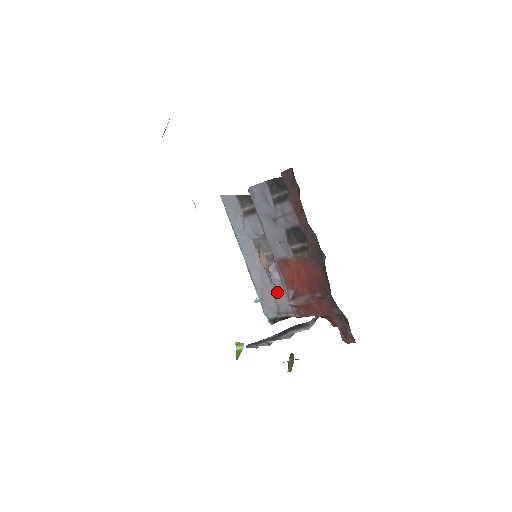
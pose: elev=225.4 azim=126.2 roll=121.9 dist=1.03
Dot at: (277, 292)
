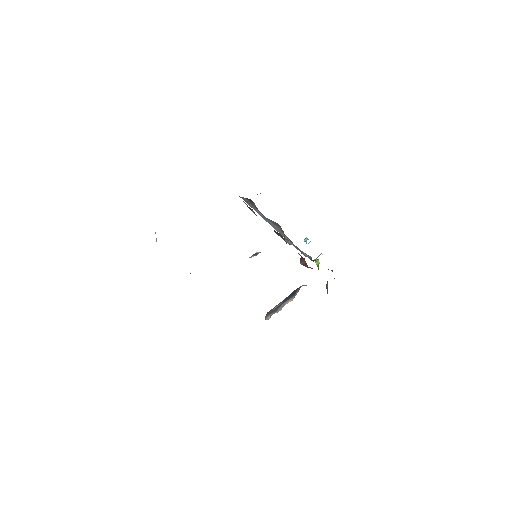
Dot at: occluded
